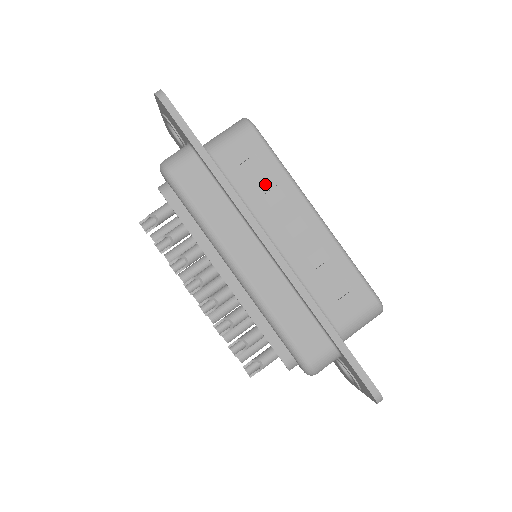
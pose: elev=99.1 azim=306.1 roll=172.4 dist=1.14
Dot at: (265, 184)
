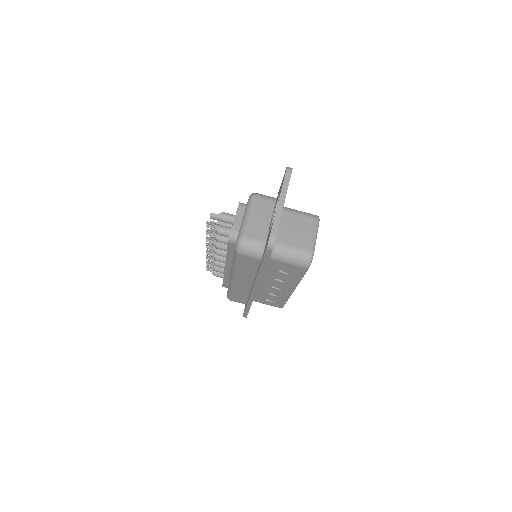
Dot at: (283, 277)
